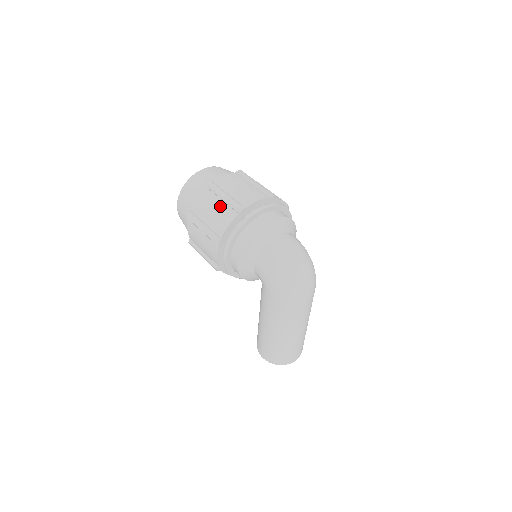
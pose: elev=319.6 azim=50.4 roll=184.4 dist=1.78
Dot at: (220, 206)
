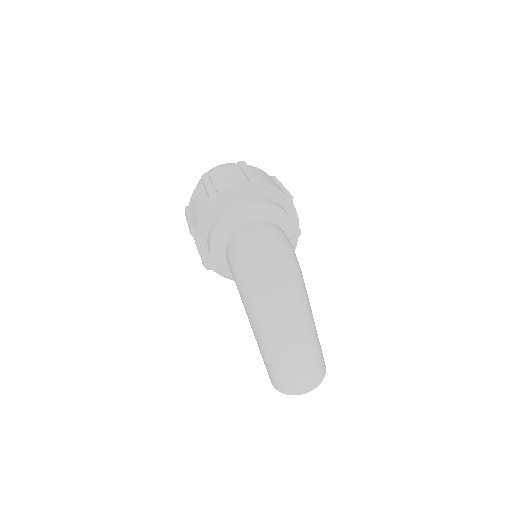
Dot at: (202, 196)
